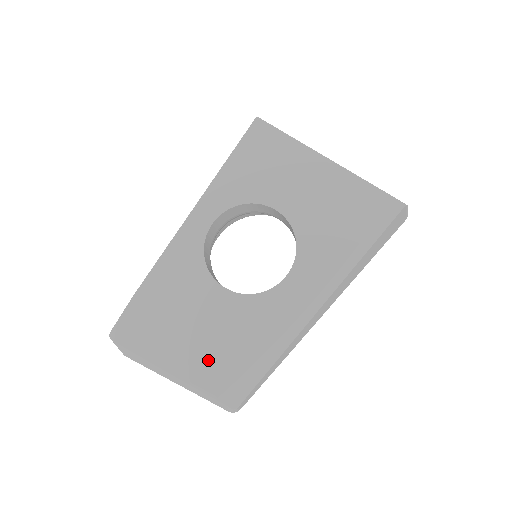
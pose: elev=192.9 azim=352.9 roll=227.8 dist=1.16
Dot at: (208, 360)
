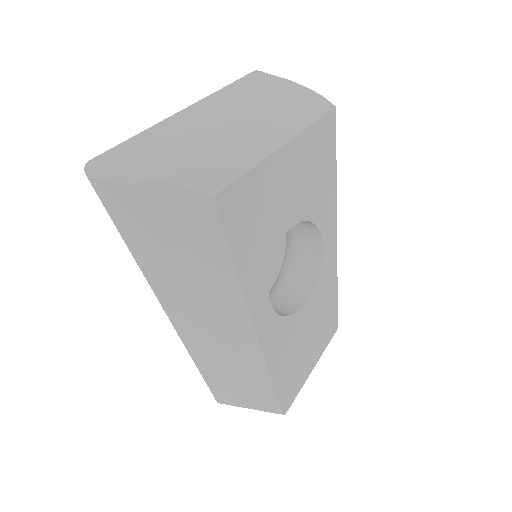
Dot at: (326, 330)
